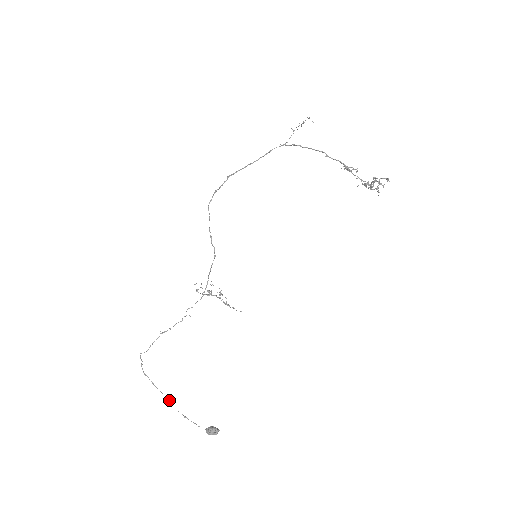
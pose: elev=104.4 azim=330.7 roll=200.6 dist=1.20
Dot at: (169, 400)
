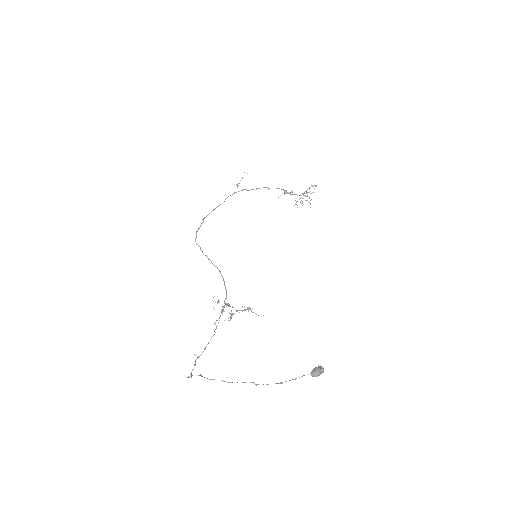
Dot at: occluded
